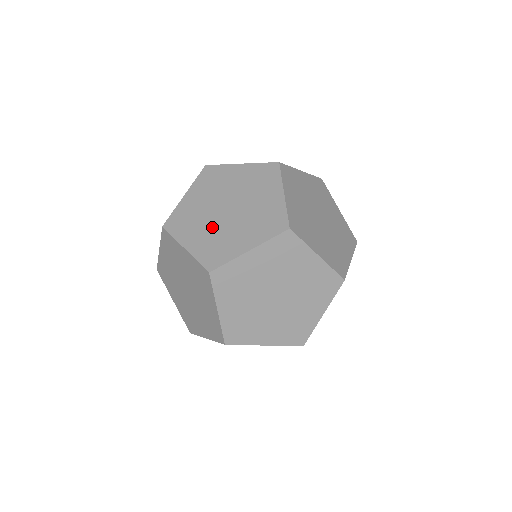
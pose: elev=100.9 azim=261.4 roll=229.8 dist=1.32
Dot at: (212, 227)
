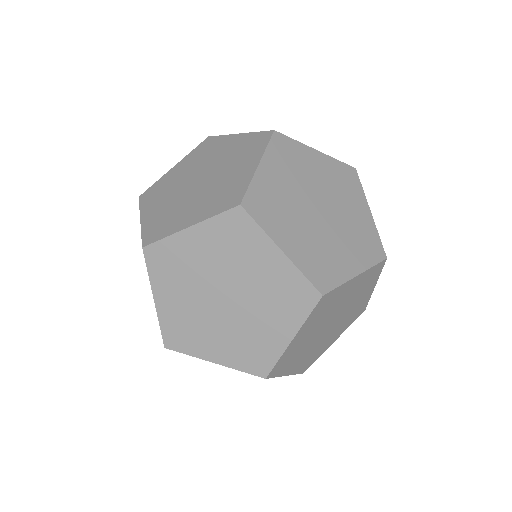
Dot at: (199, 196)
